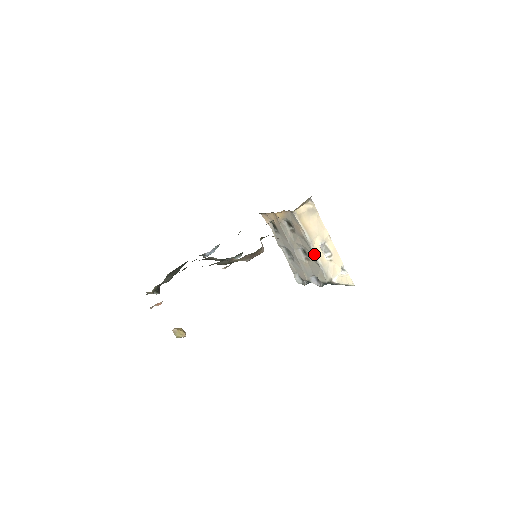
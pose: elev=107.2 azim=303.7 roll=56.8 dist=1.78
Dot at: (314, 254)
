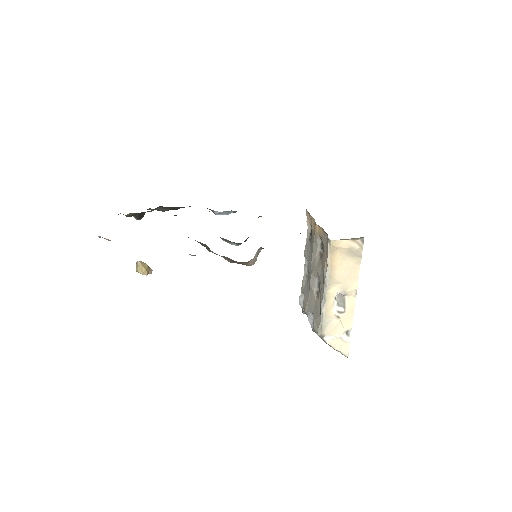
Dot at: (323, 298)
